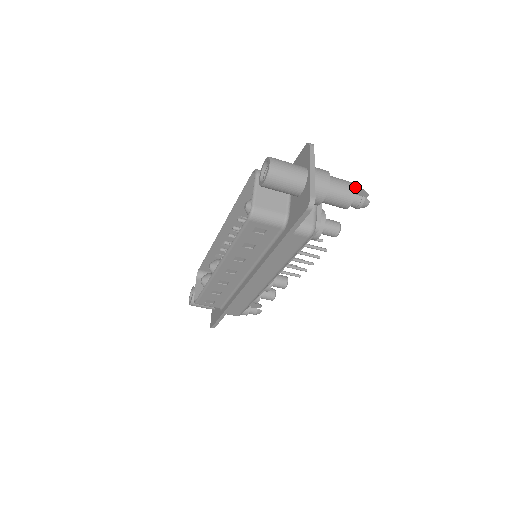
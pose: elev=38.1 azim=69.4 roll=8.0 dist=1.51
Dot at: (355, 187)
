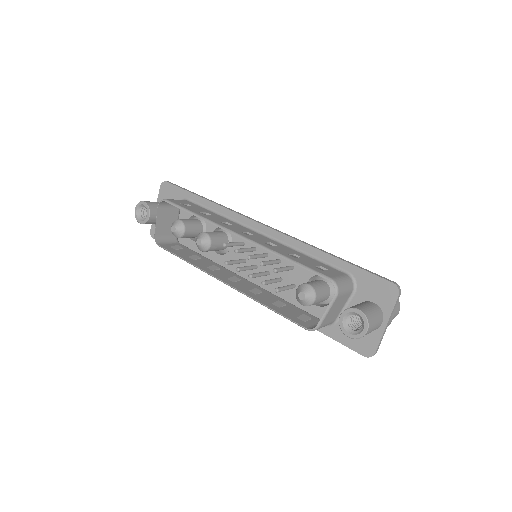
Dot at: occluded
